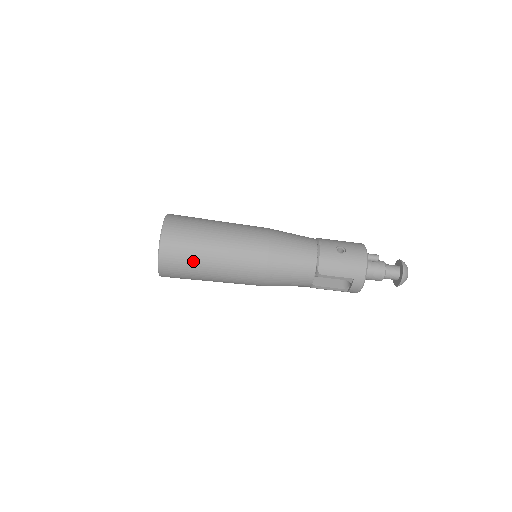
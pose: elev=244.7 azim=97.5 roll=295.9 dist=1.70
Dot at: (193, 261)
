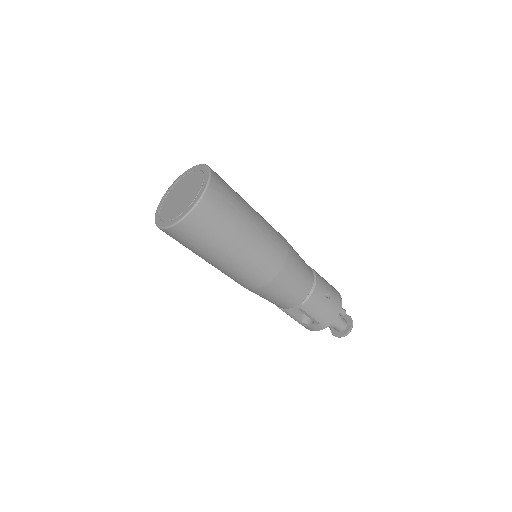
Dot at: (212, 242)
